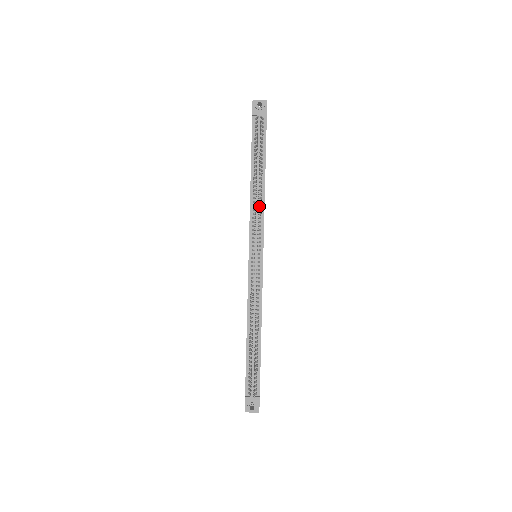
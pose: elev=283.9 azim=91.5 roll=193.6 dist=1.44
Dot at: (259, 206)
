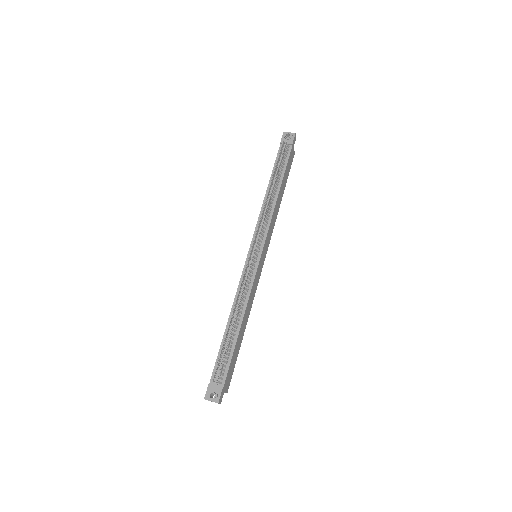
Dot at: (268, 211)
